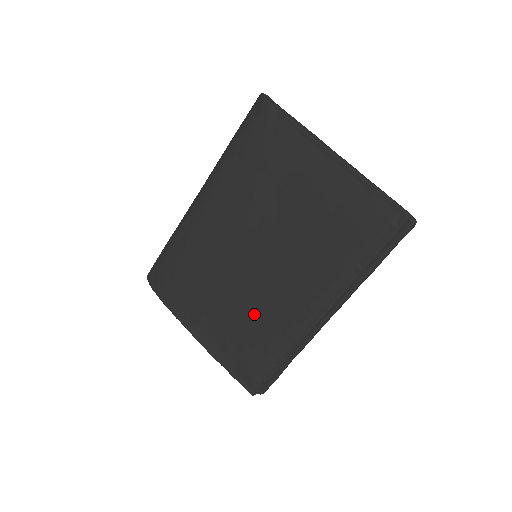
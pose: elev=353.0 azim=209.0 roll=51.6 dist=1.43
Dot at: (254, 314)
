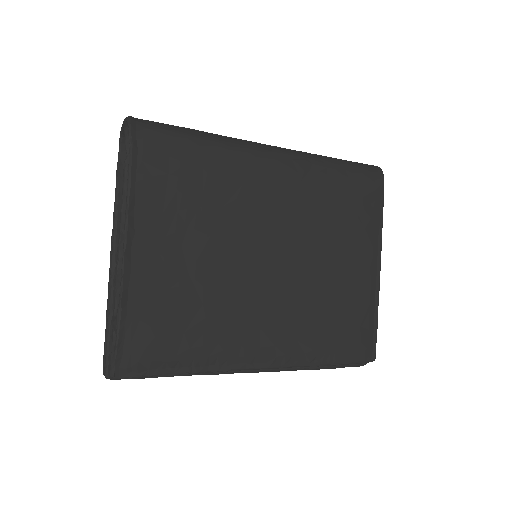
Dot at: (214, 305)
